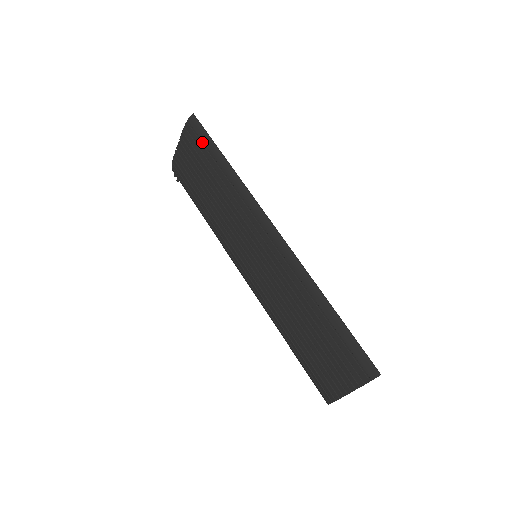
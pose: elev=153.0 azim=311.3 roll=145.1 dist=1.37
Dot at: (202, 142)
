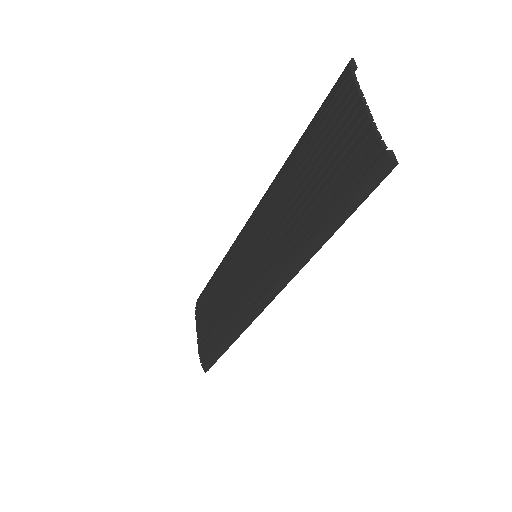
Dot at: occluded
